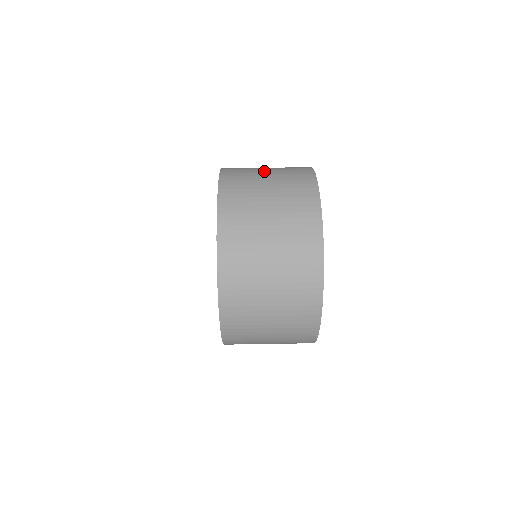
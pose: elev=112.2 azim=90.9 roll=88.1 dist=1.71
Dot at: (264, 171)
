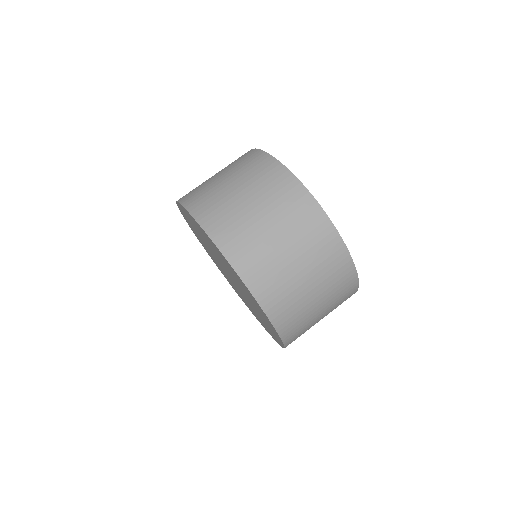
Dot at: (218, 178)
